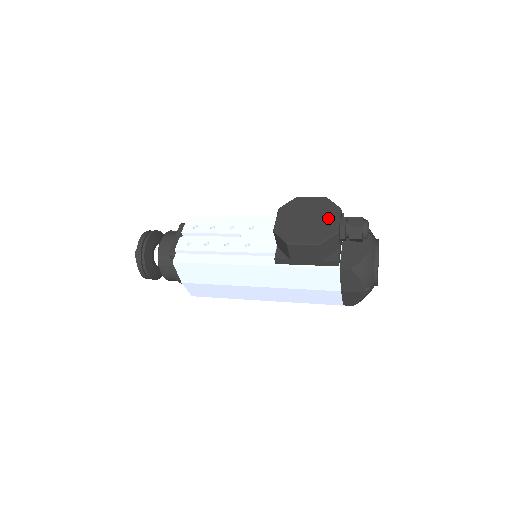
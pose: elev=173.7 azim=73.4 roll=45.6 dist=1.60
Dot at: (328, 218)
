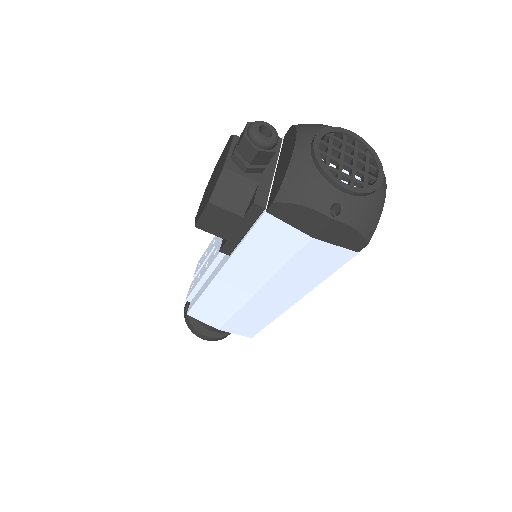
Dot at: (223, 160)
